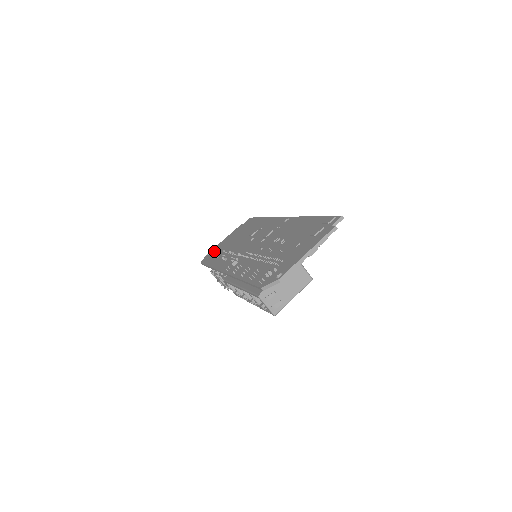
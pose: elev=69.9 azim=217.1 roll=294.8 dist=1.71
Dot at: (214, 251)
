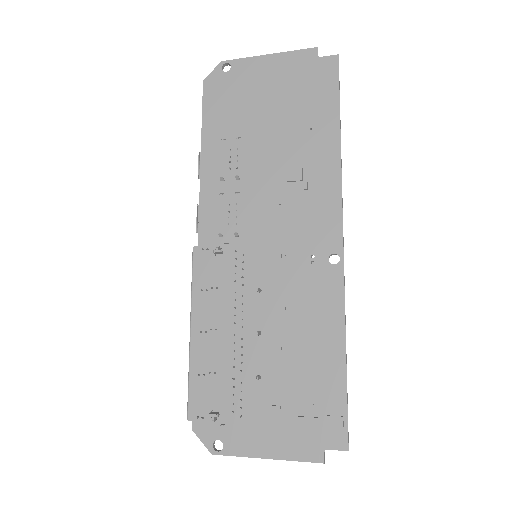
Dot at: (235, 82)
